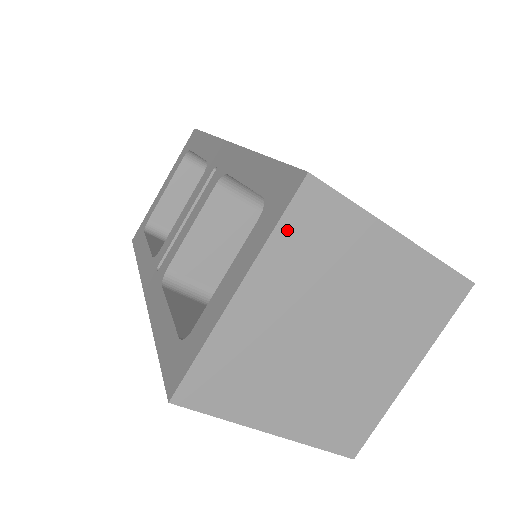
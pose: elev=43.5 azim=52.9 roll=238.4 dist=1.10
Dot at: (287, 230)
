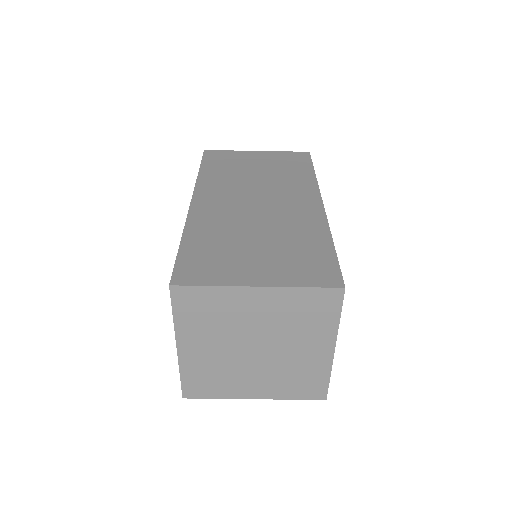
Dot at: (180, 313)
